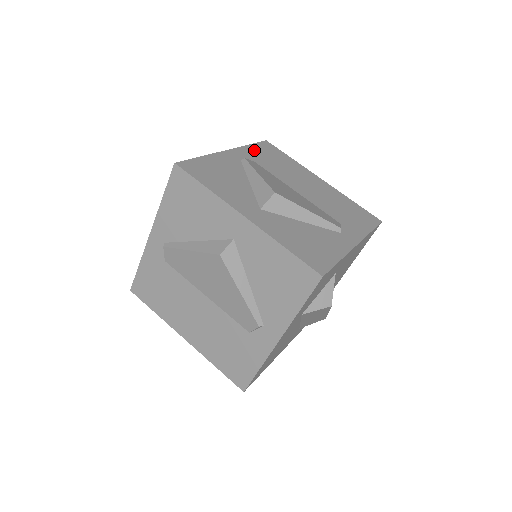
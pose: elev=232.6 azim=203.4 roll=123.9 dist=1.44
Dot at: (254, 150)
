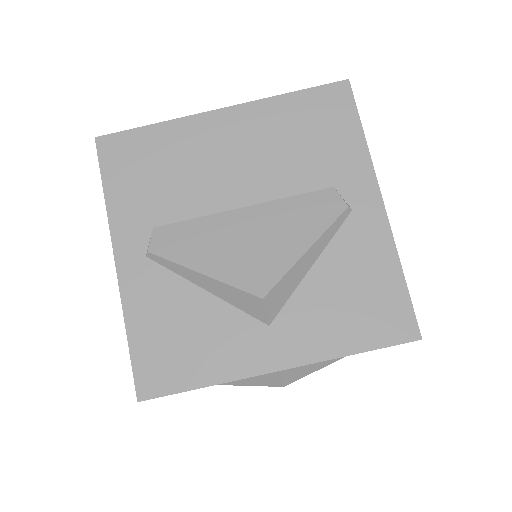
Dot at: (121, 198)
